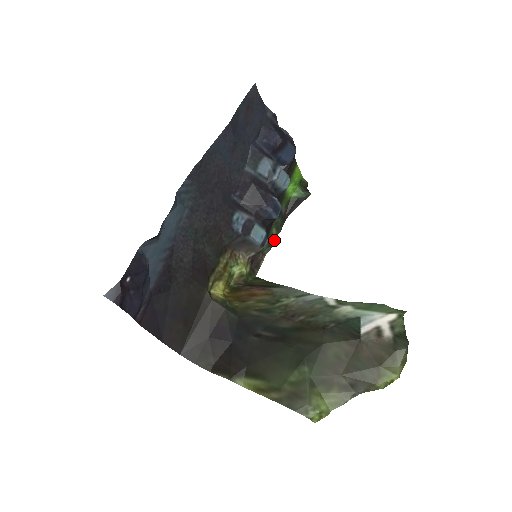
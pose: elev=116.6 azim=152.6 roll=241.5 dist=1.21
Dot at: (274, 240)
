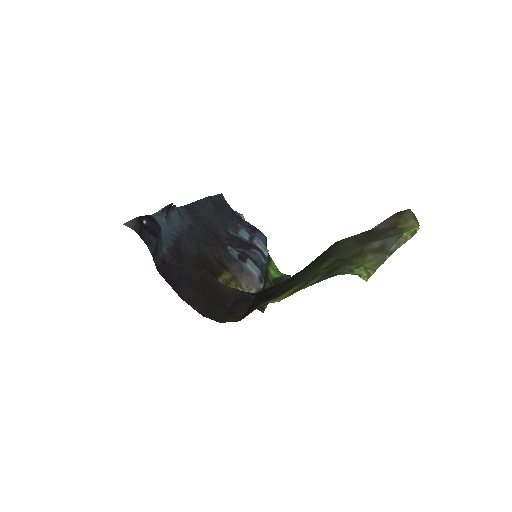
Dot at: occluded
